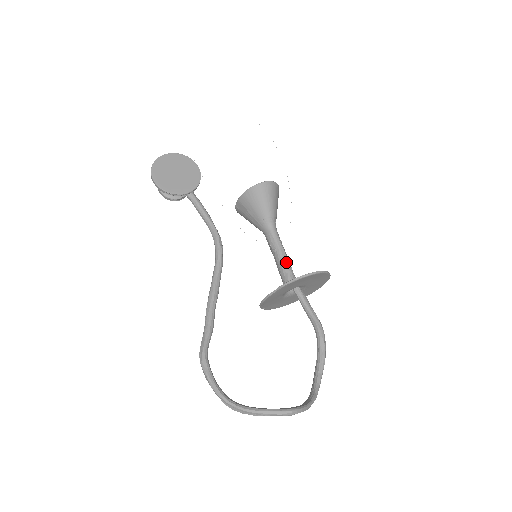
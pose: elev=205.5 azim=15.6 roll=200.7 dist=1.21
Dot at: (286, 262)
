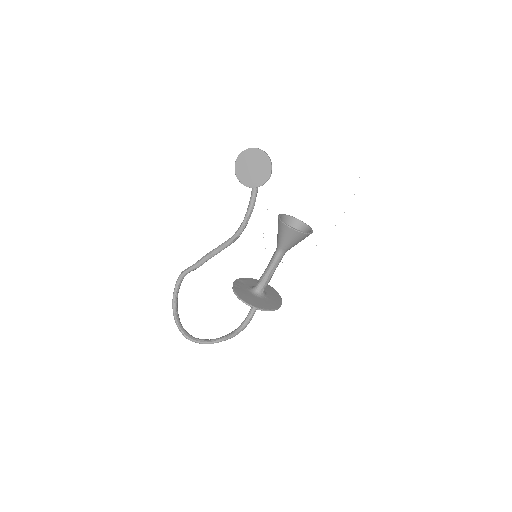
Dot at: (265, 277)
